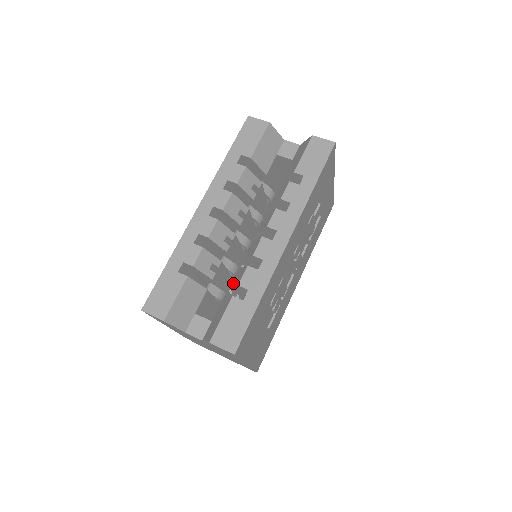
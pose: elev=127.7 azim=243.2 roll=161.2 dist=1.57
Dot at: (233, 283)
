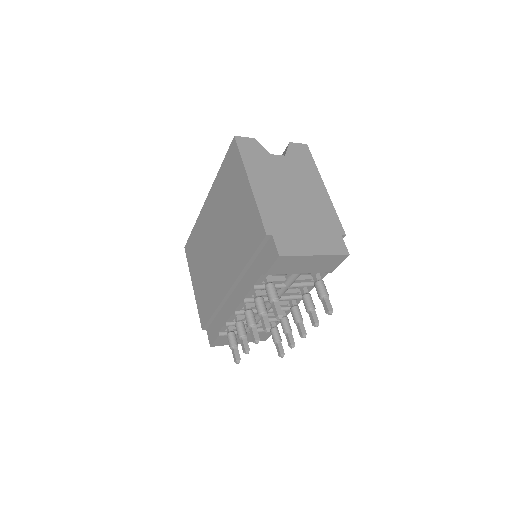
Dot at: occluded
